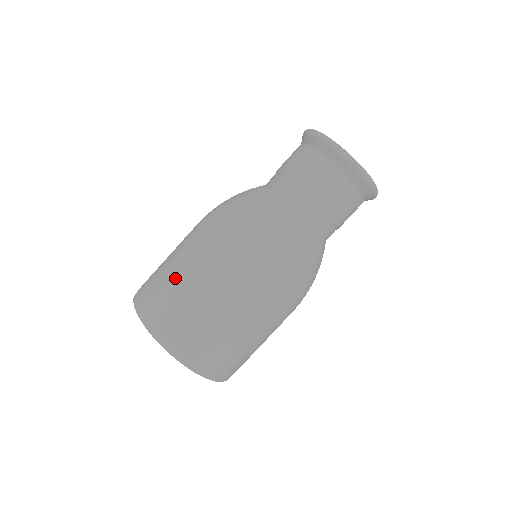
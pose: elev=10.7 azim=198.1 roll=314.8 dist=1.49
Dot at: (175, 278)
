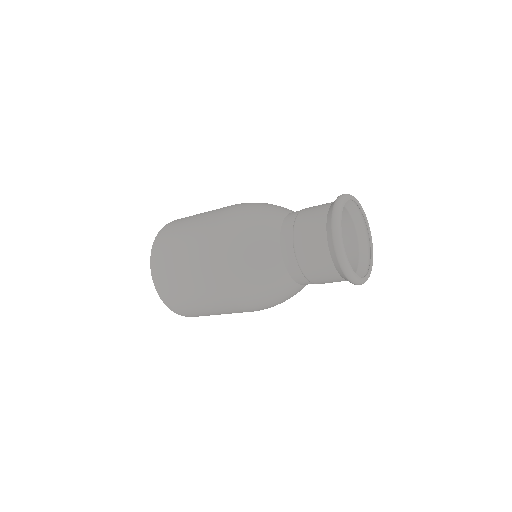
Dot at: (187, 226)
